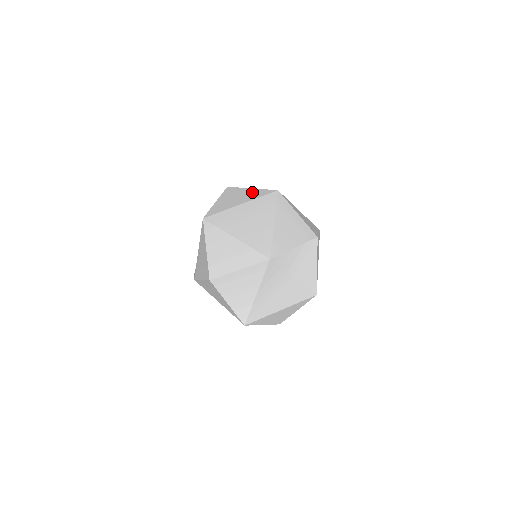
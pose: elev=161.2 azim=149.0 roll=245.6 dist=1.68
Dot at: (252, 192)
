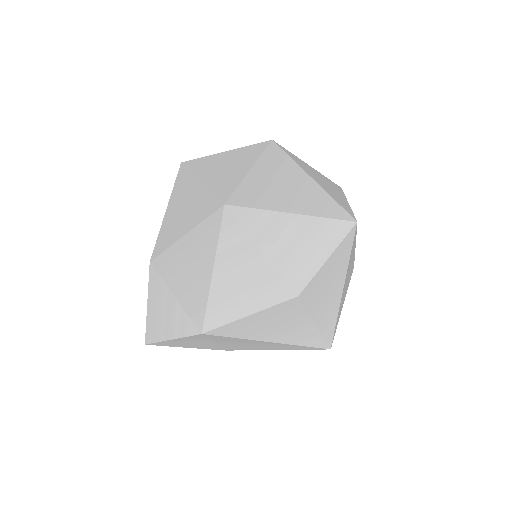
Dot at: (239, 153)
